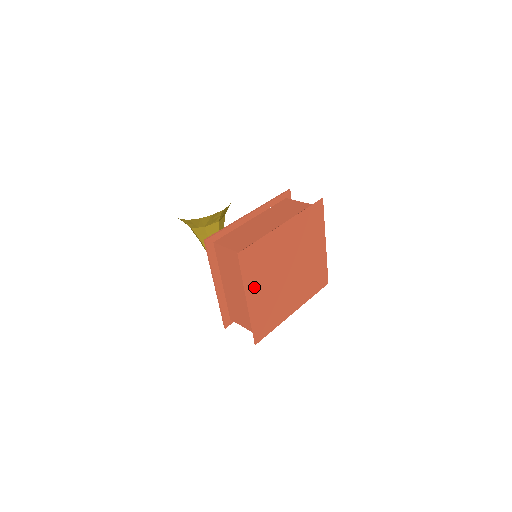
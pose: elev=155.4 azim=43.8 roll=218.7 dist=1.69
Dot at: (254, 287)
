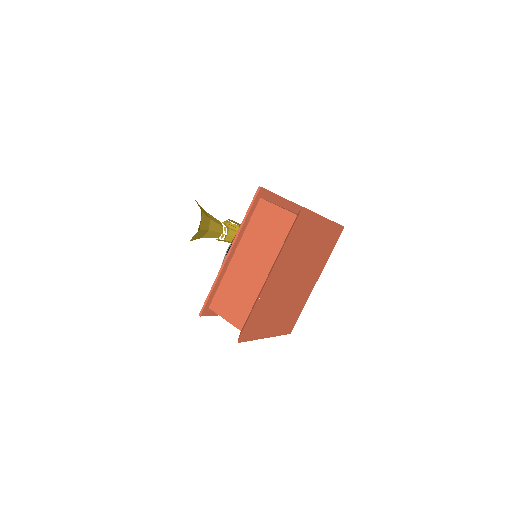
Dot at: (268, 327)
